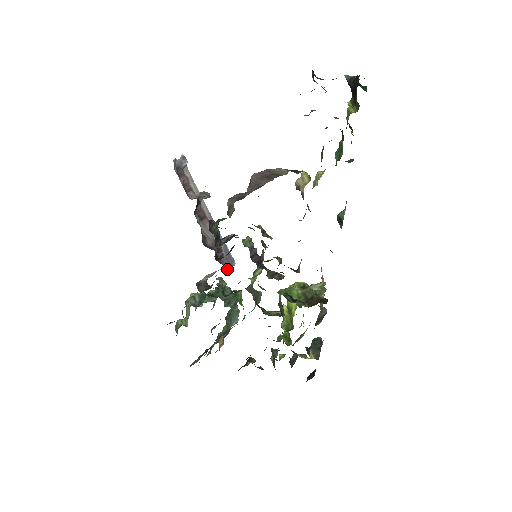
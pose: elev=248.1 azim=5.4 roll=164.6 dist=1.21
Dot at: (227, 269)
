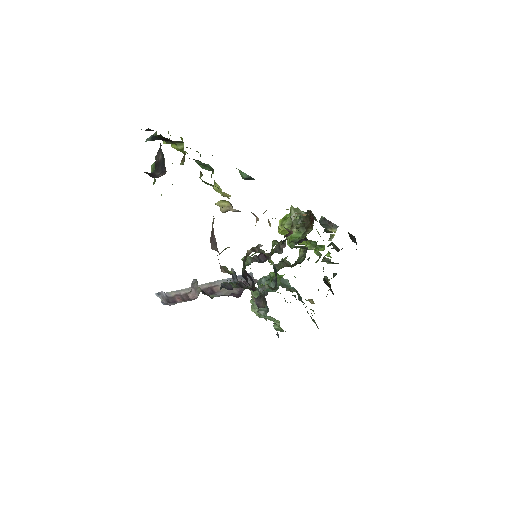
Dot at: (257, 281)
